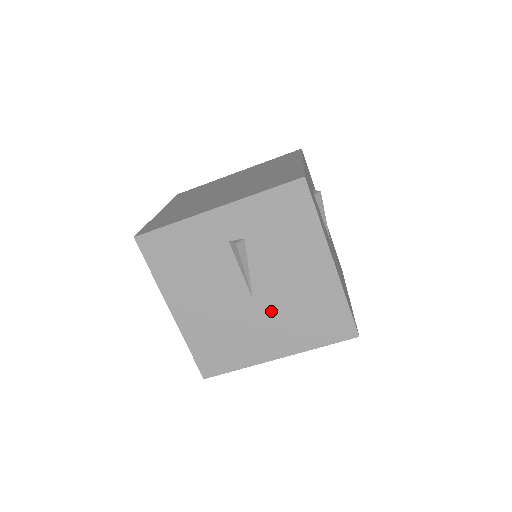
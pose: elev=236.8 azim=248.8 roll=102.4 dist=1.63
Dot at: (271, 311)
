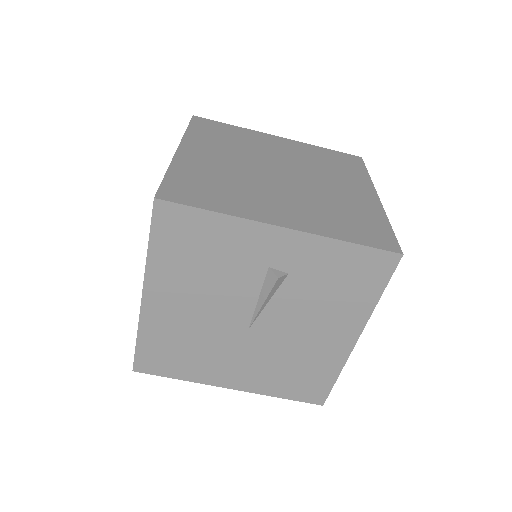
Dot at: (258, 349)
